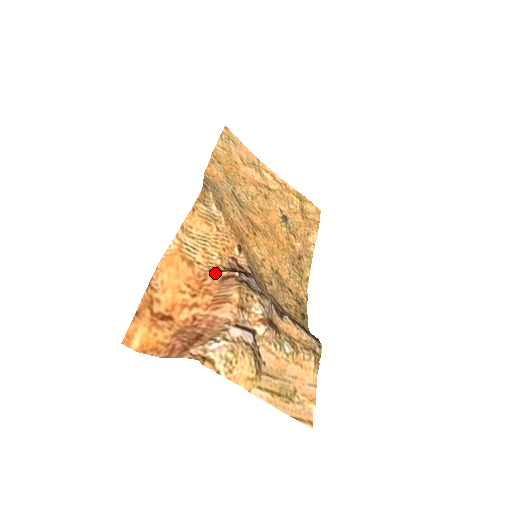
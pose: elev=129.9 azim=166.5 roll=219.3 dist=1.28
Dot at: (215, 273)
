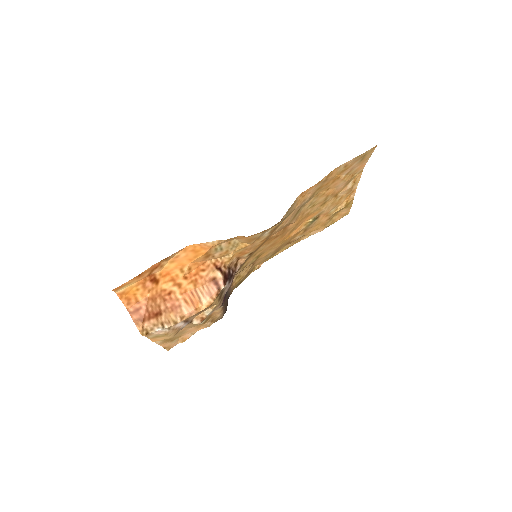
Dot at: (215, 269)
